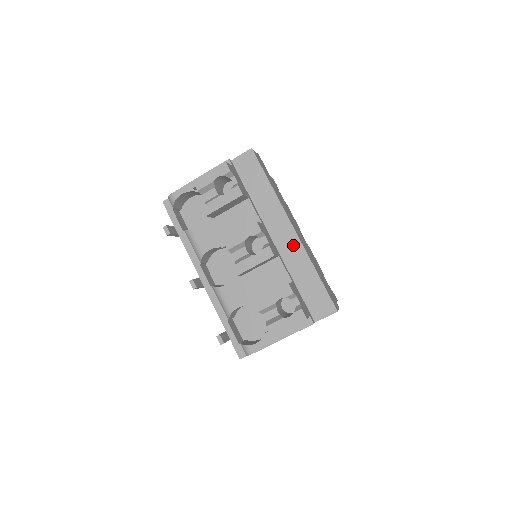
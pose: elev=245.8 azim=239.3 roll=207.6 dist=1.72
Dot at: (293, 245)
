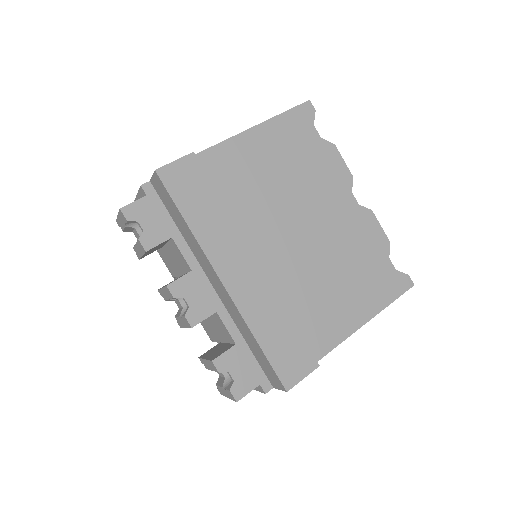
Dot at: (229, 301)
